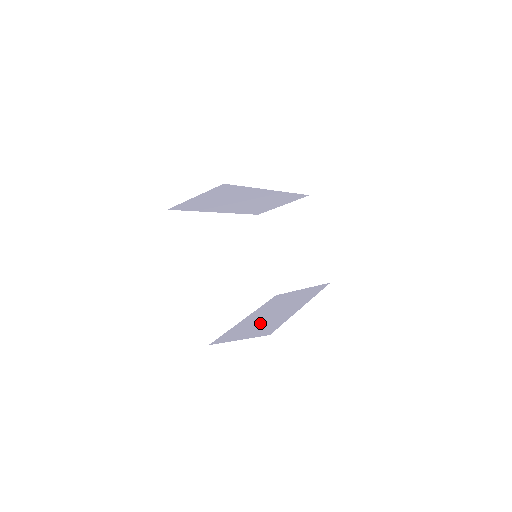
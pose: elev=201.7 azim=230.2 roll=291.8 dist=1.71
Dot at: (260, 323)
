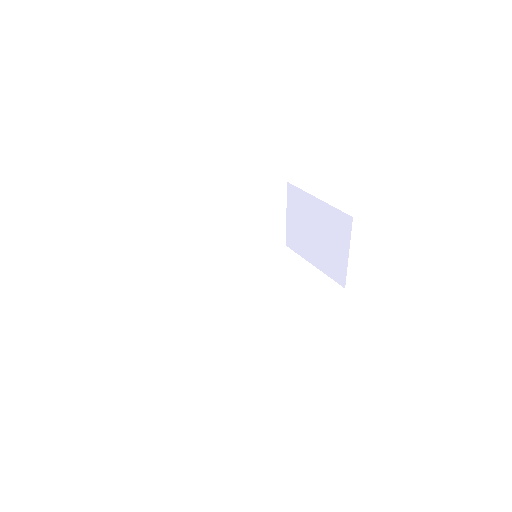
Dot at: occluded
